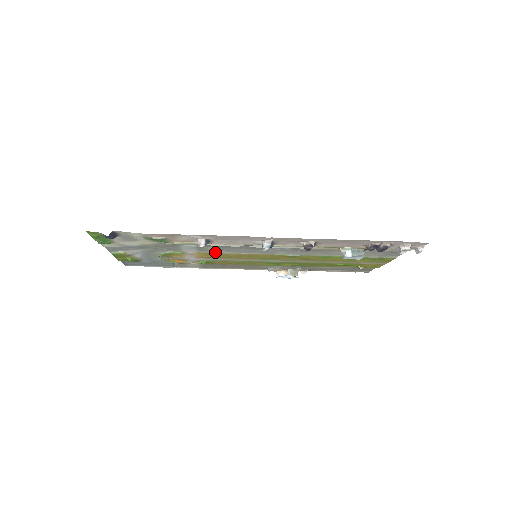
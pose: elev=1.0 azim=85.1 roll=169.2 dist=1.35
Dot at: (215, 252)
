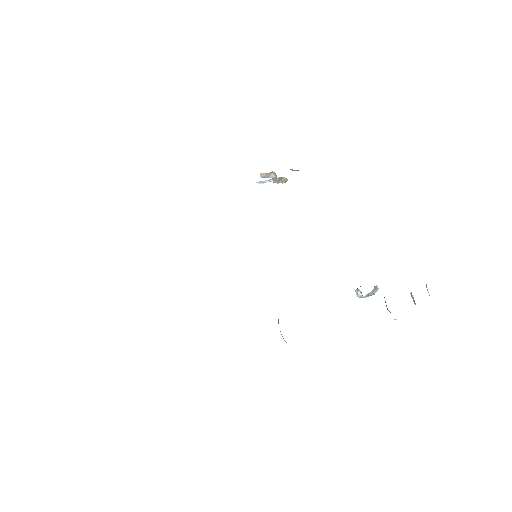
Dot at: occluded
